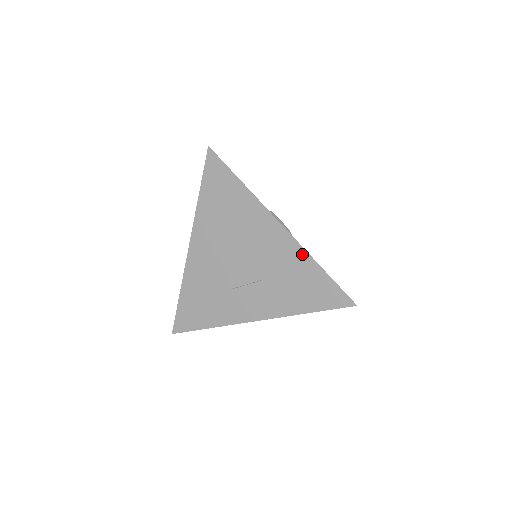
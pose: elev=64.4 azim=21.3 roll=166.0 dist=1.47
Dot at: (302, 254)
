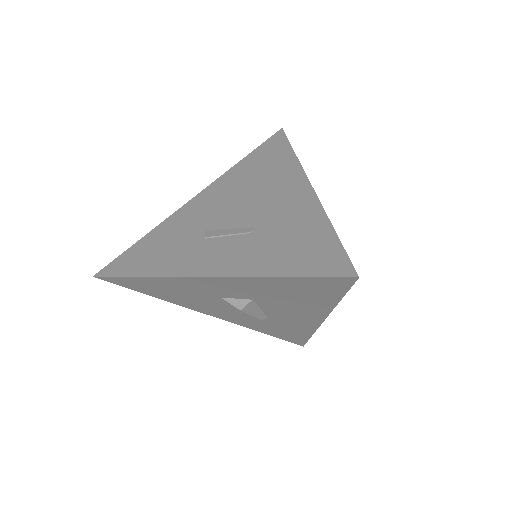
Dot at: (317, 212)
